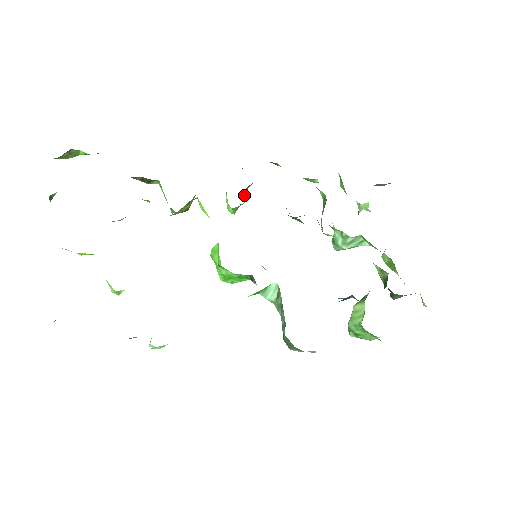
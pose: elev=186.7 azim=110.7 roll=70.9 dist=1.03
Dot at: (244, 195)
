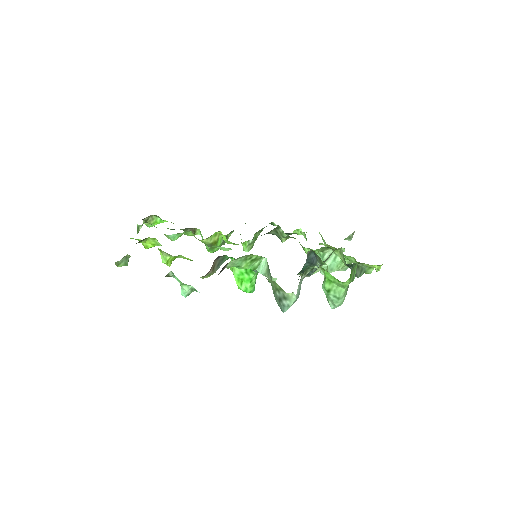
Dot at: (253, 240)
